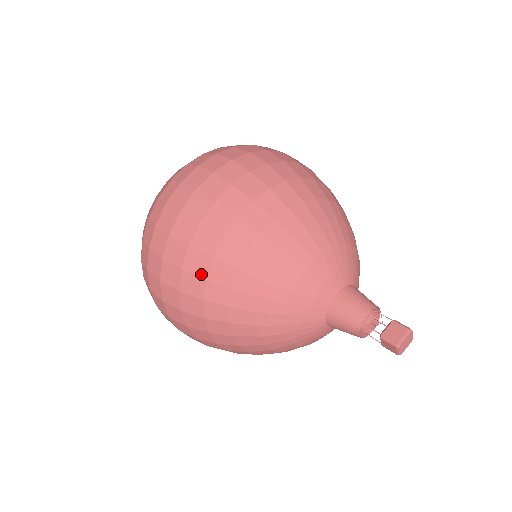
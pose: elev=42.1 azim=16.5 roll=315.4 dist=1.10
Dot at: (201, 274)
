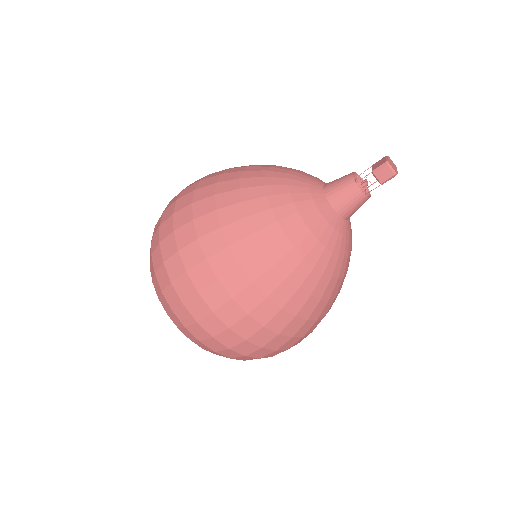
Dot at: (215, 228)
